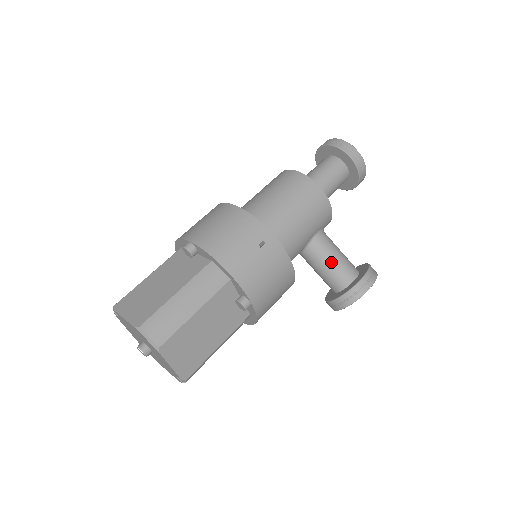
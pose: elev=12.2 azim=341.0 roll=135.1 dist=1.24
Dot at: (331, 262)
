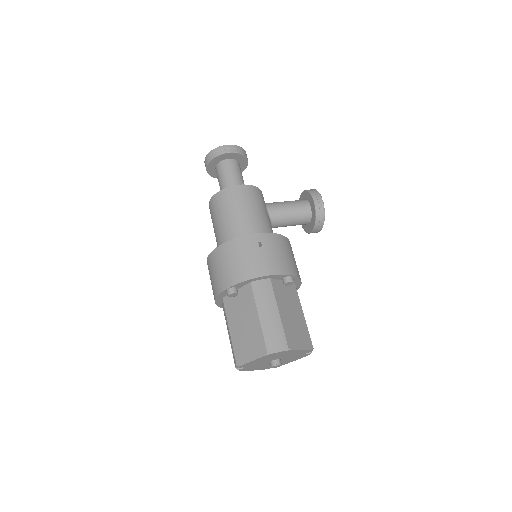
Dot at: (290, 212)
